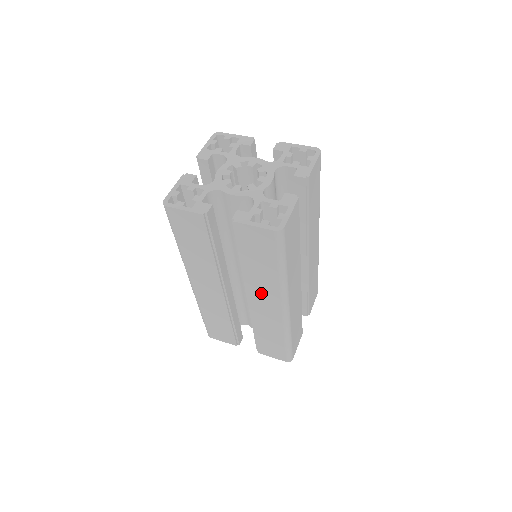
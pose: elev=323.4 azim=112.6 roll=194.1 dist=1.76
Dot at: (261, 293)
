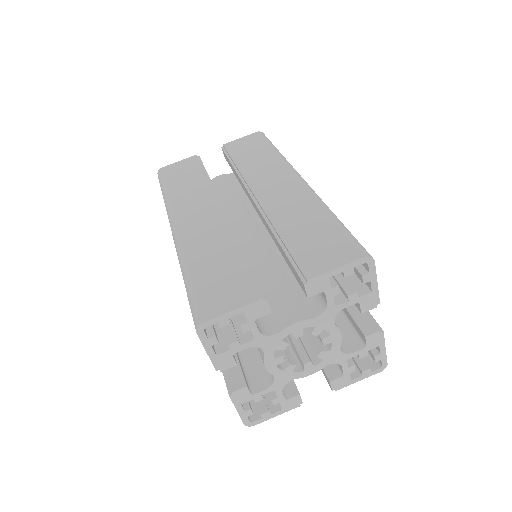
Dot at: occluded
